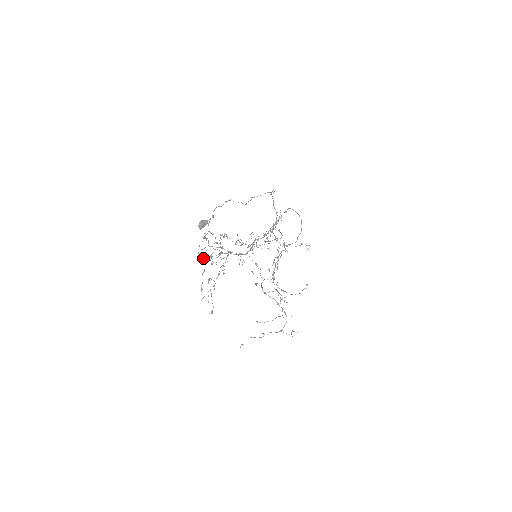
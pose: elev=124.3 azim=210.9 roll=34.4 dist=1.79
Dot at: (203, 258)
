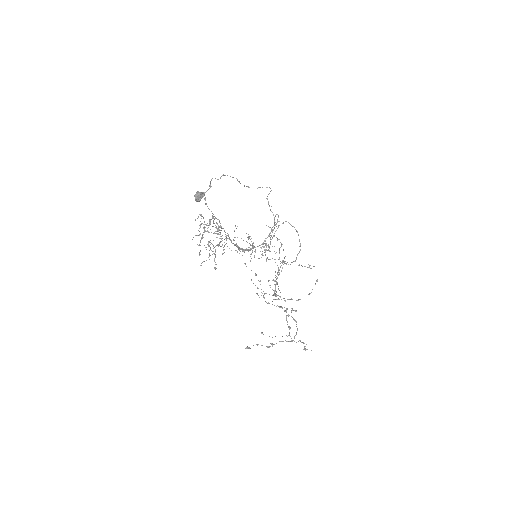
Dot at: (200, 226)
